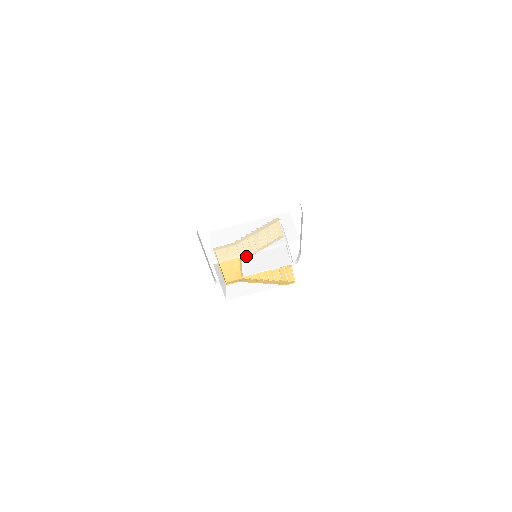
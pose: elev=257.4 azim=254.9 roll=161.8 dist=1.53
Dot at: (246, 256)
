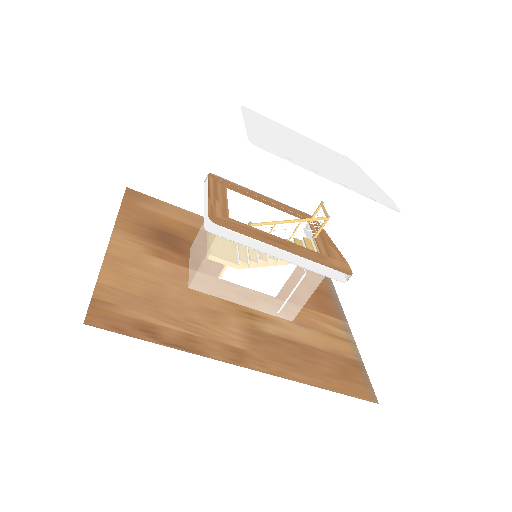
Dot at: occluded
